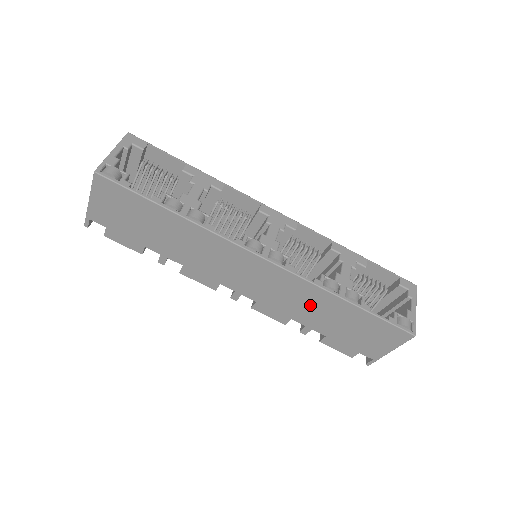
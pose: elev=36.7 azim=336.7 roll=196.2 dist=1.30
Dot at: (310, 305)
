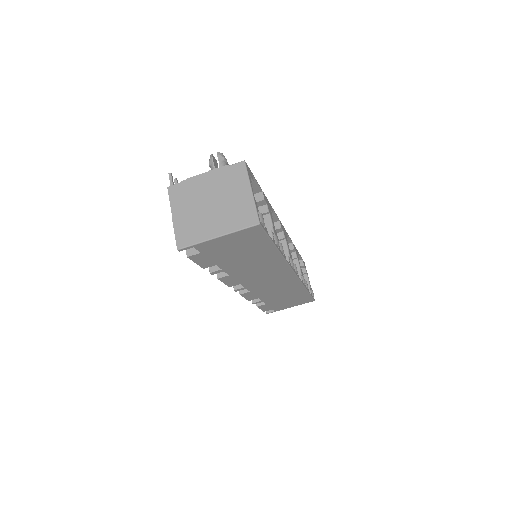
Dot at: (283, 292)
